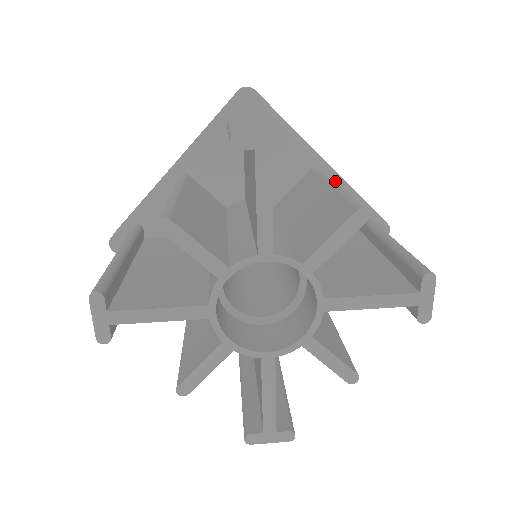
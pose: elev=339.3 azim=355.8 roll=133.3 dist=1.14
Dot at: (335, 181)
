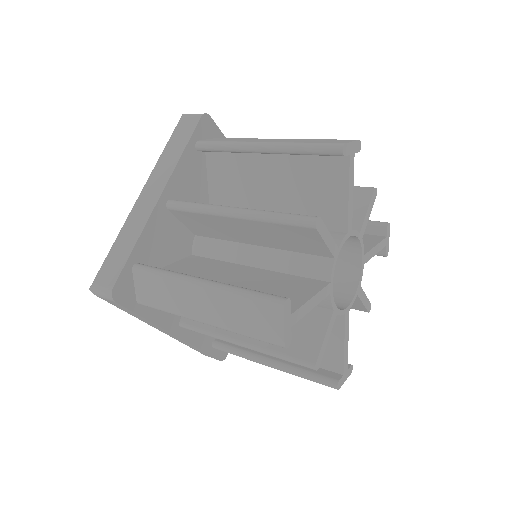
Dot at: occluded
